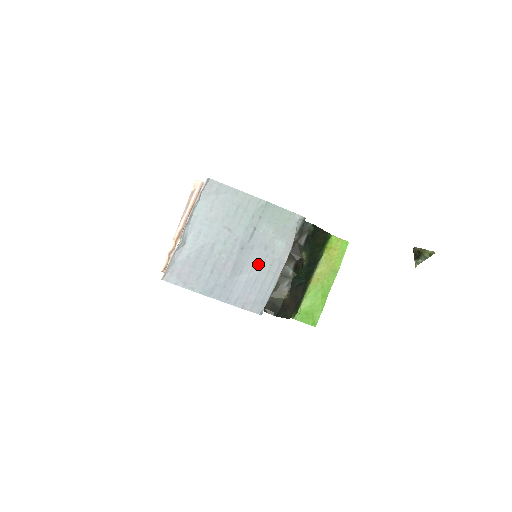
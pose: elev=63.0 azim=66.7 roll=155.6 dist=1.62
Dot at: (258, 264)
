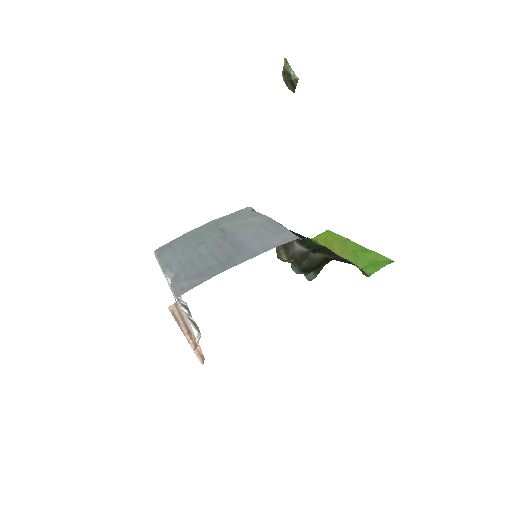
Dot at: (250, 232)
